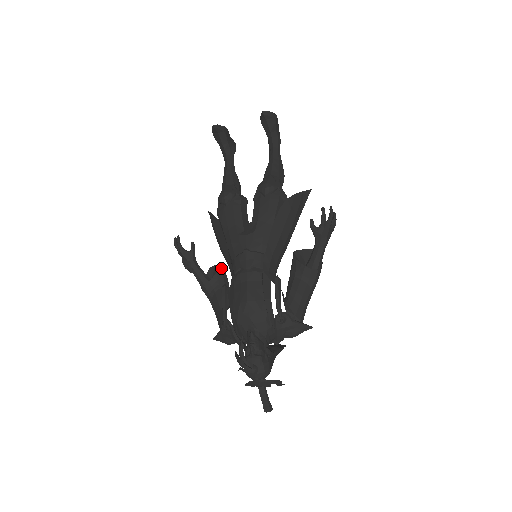
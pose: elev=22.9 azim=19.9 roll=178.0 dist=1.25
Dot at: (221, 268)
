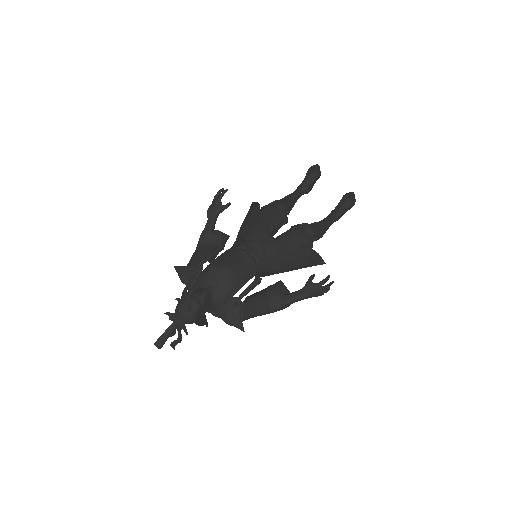
Dot at: (228, 237)
